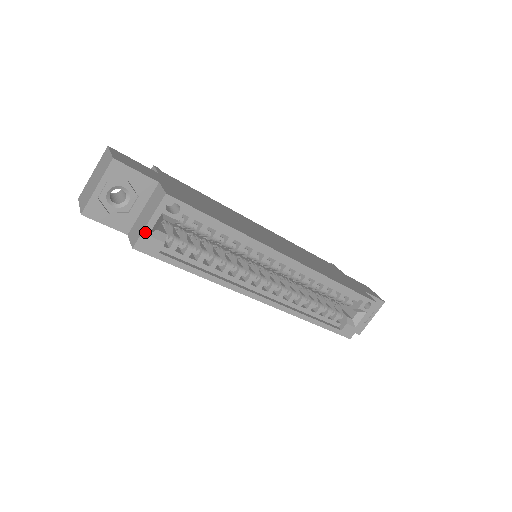
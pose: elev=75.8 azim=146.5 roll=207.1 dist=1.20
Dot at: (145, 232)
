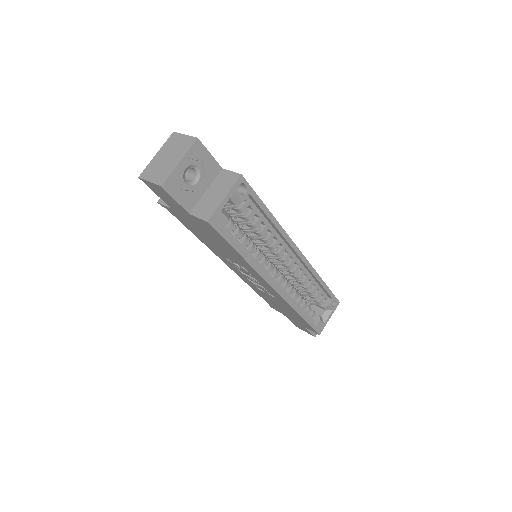
Dot at: (219, 208)
